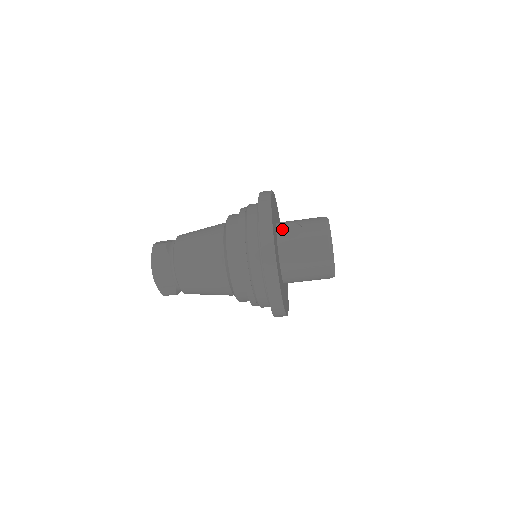
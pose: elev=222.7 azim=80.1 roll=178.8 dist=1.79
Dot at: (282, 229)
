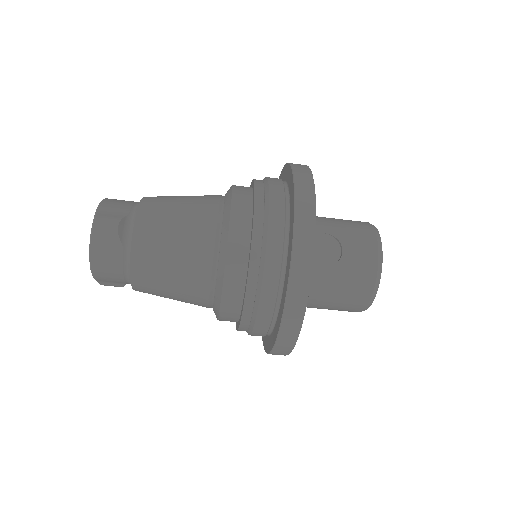
Dot at: occluded
